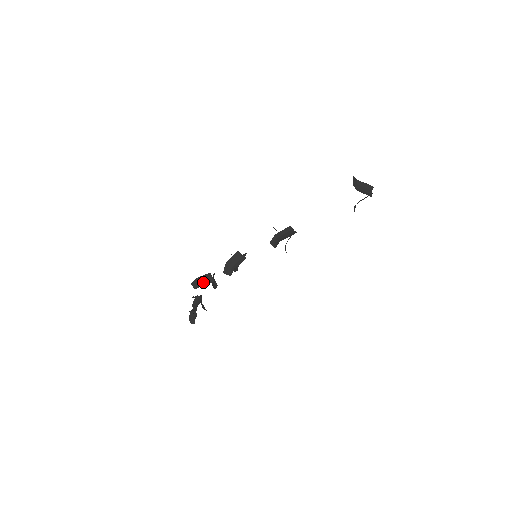
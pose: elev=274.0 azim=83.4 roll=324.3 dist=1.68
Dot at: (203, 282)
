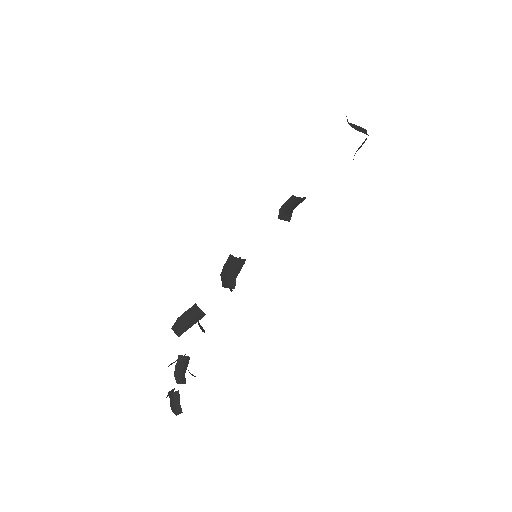
Dot at: (189, 321)
